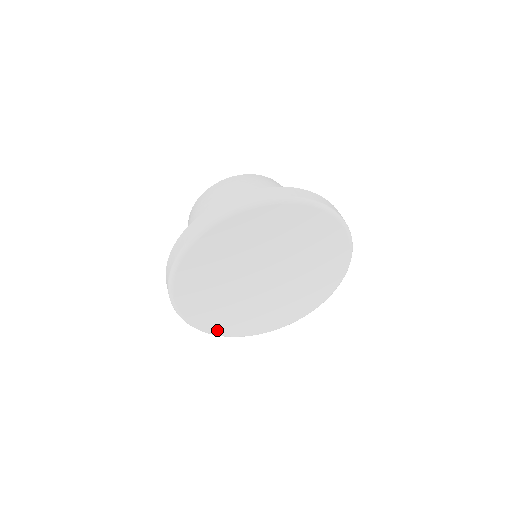
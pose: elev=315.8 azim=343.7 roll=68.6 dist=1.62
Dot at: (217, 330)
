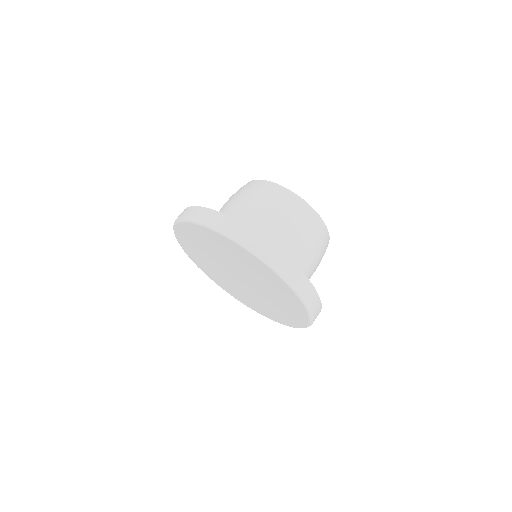
Dot at: (226, 289)
